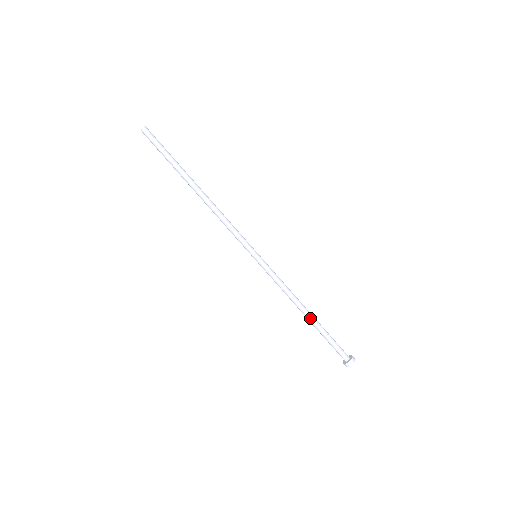
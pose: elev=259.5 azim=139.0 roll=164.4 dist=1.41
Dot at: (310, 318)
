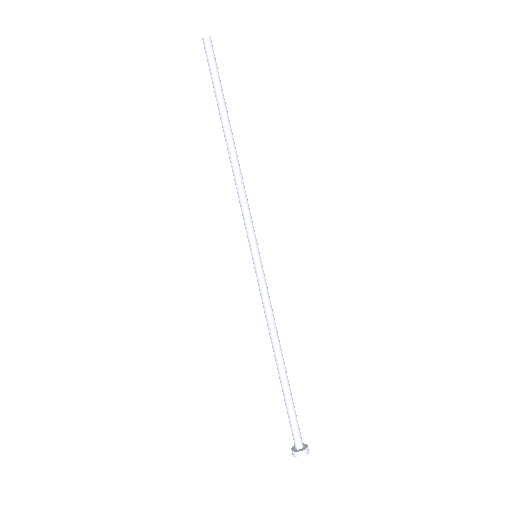
Dot at: (284, 367)
